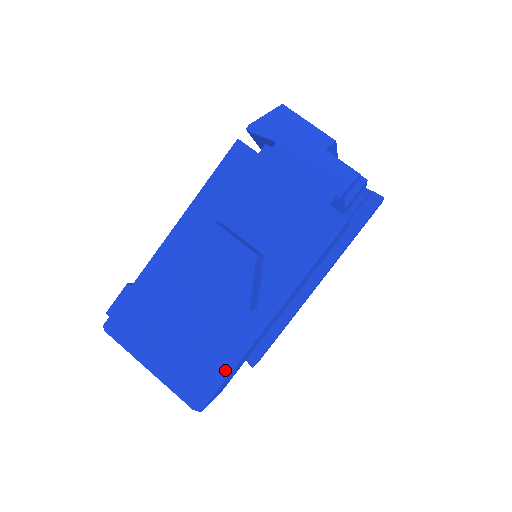
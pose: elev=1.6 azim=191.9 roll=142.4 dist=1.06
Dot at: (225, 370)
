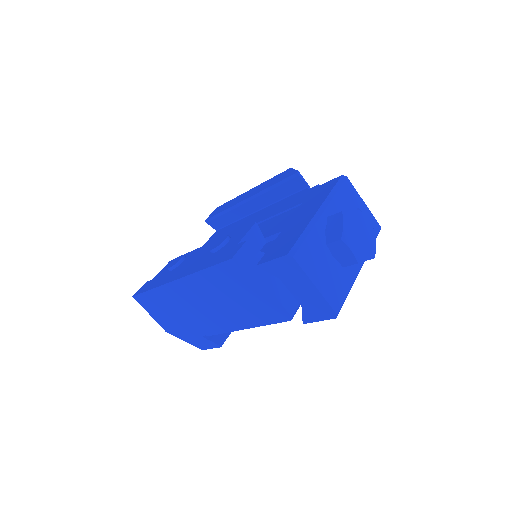
Dot at: (348, 293)
